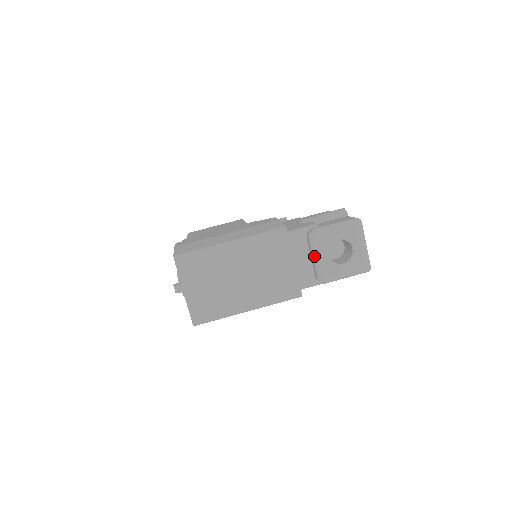
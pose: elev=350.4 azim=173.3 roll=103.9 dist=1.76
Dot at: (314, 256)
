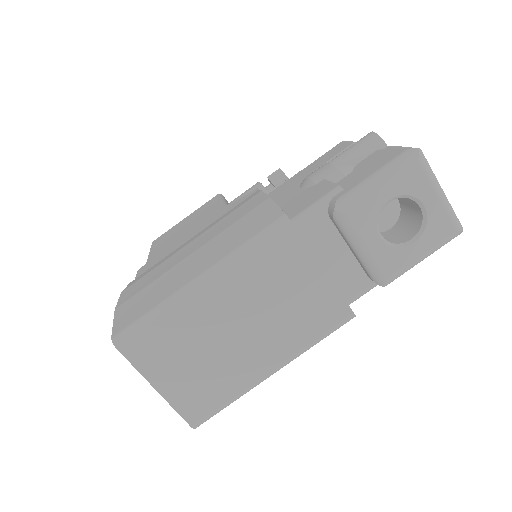
Dot at: (355, 247)
